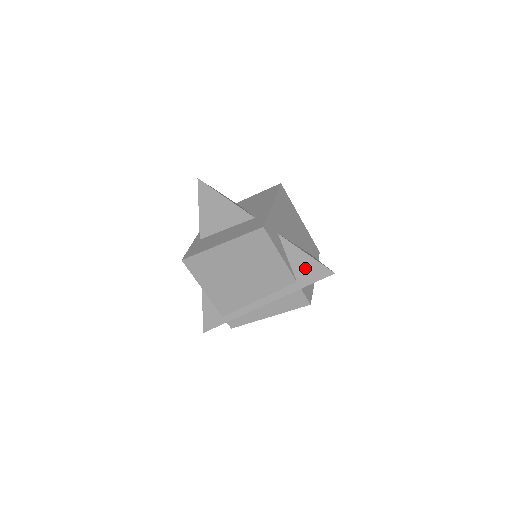
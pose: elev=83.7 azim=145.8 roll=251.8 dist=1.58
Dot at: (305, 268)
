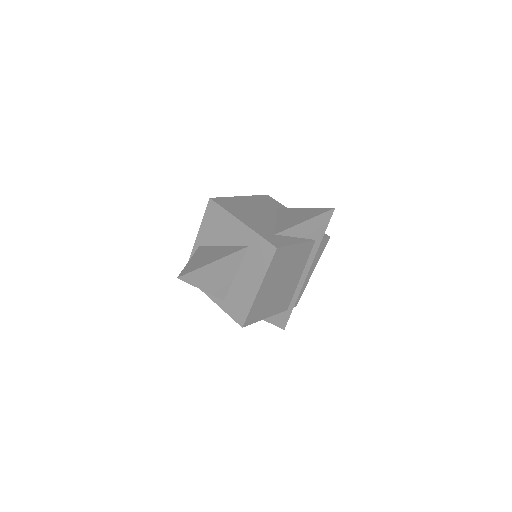
Dot at: (313, 228)
